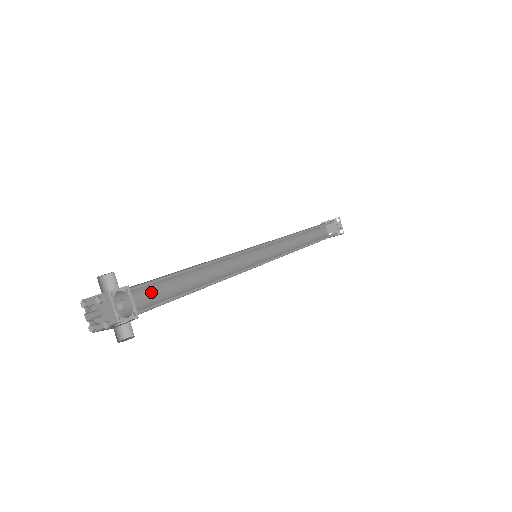
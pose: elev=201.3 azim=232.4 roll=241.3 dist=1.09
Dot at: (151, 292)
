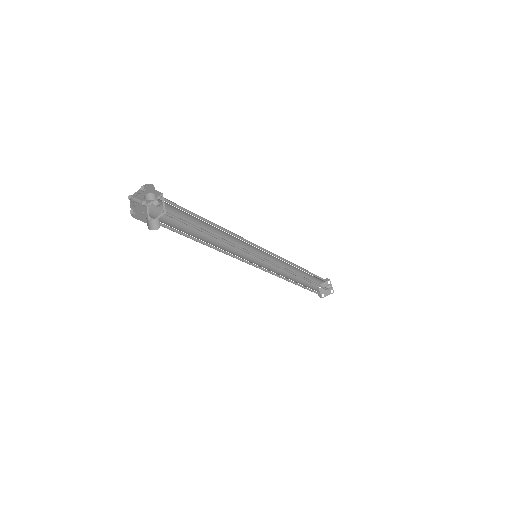
Dot at: (175, 225)
